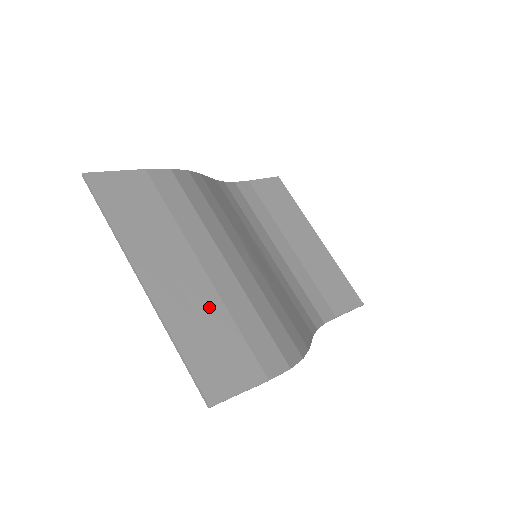
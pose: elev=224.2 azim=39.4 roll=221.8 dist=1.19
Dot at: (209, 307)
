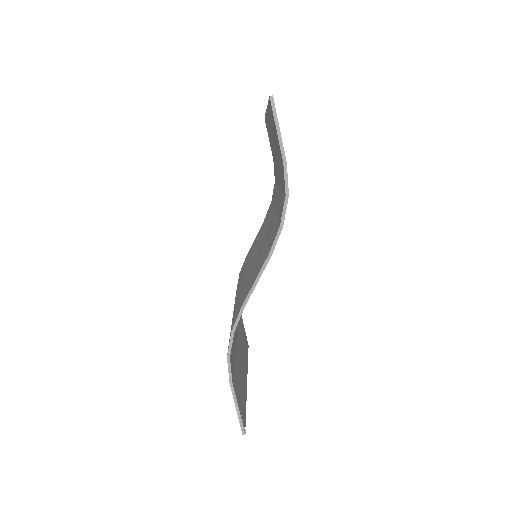
Dot at: occluded
